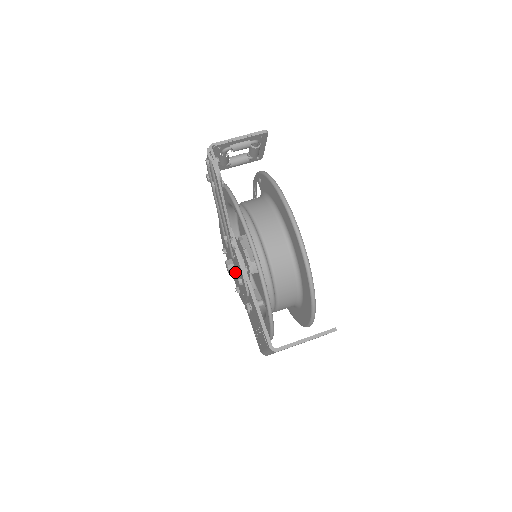
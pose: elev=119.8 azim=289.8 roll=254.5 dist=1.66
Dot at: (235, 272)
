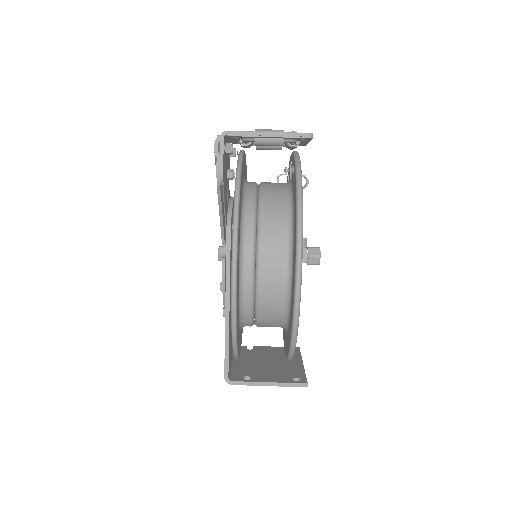
Dot at: occluded
